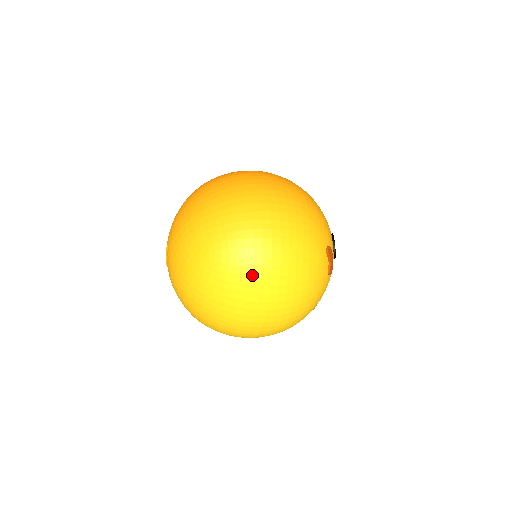
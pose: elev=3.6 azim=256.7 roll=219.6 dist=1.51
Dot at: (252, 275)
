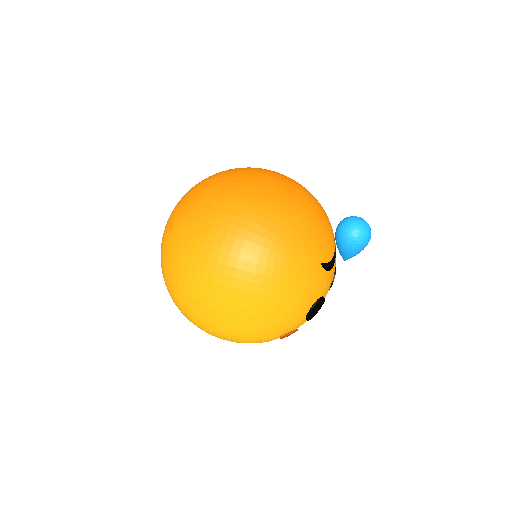
Dot at: occluded
